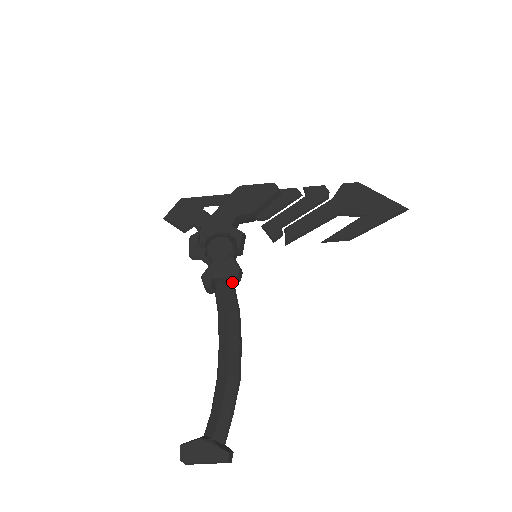
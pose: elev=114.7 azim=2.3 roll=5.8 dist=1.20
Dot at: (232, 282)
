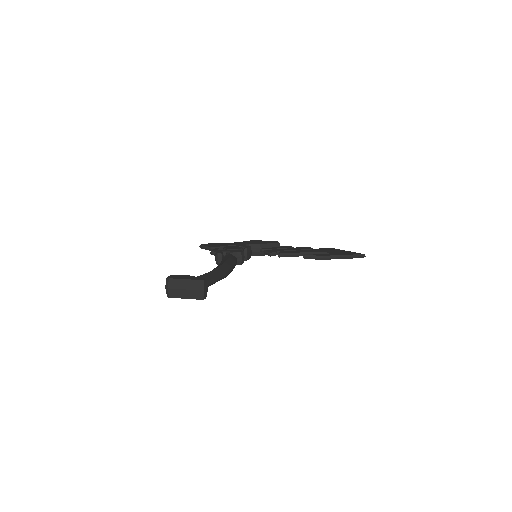
Dot at: (236, 257)
